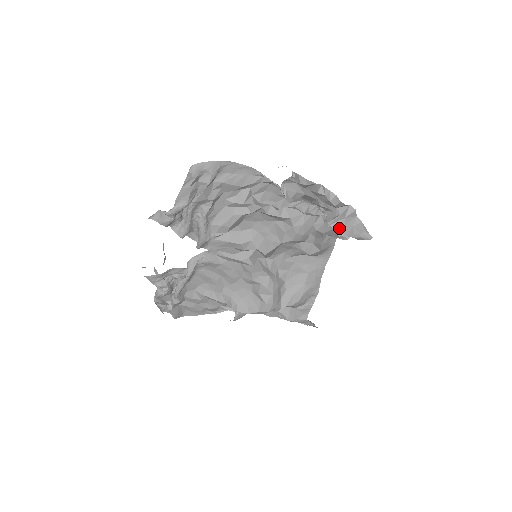
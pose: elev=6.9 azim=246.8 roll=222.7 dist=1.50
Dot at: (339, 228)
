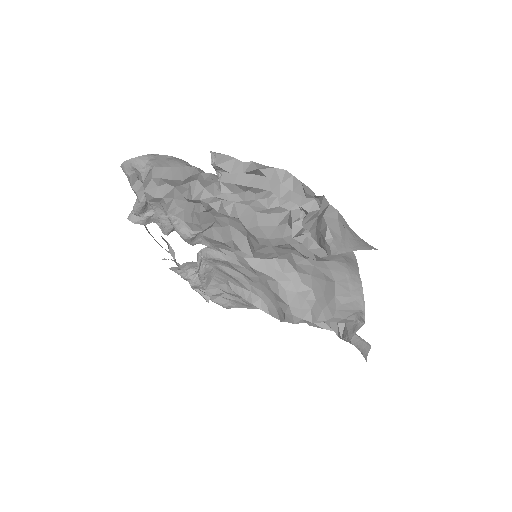
Dot at: (311, 231)
